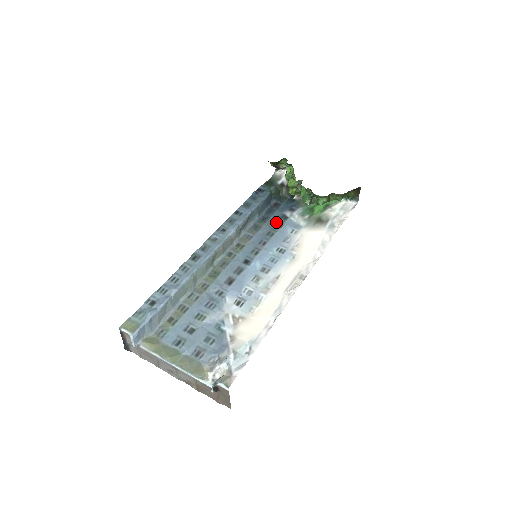
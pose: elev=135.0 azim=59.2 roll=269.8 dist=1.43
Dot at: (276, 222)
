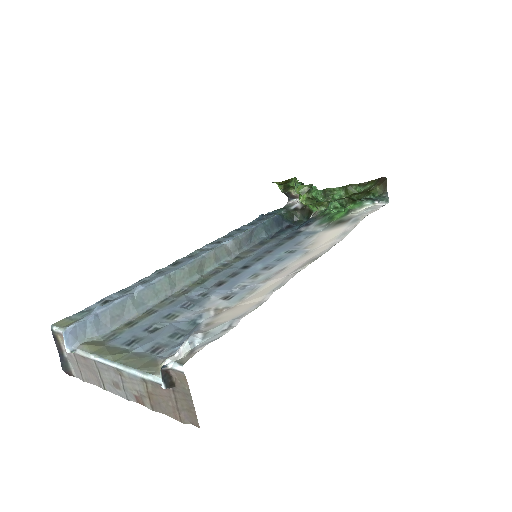
Dot at: (288, 237)
